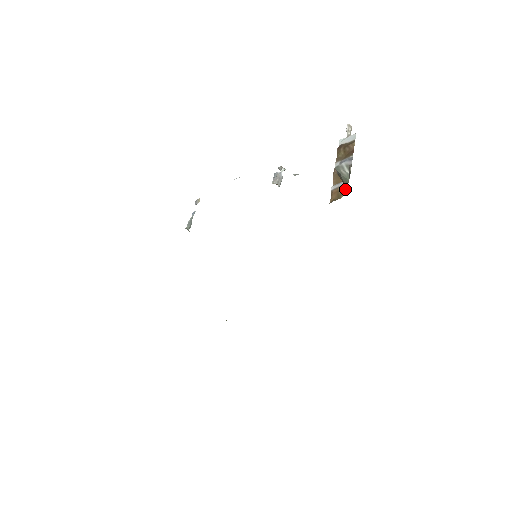
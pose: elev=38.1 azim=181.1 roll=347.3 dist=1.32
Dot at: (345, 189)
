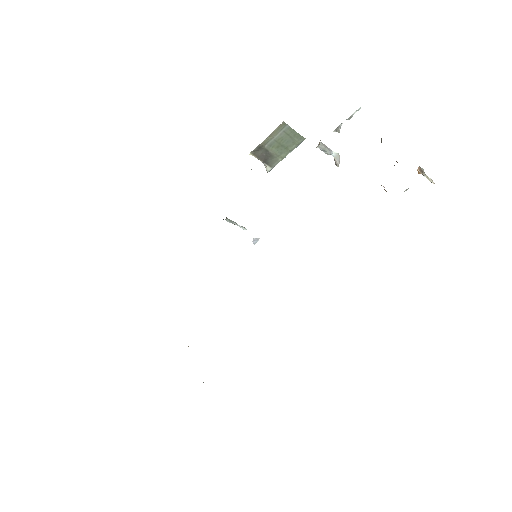
Dot at: occluded
